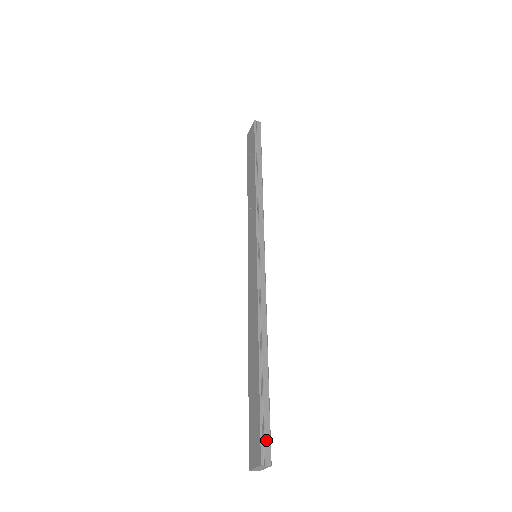
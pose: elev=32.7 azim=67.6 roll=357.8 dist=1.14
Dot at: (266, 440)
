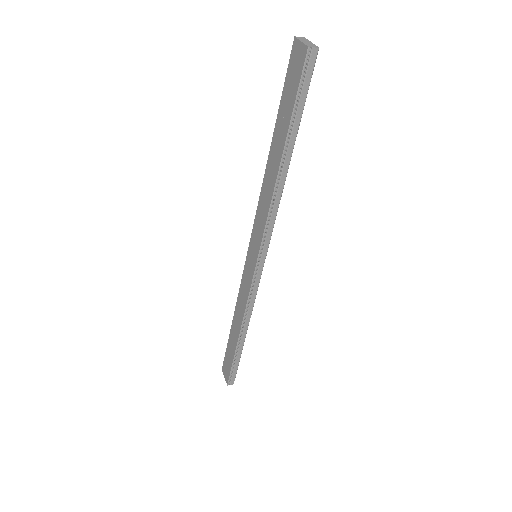
Dot at: (233, 376)
